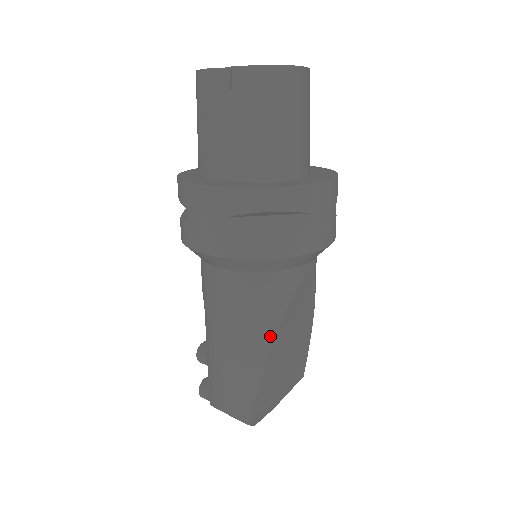
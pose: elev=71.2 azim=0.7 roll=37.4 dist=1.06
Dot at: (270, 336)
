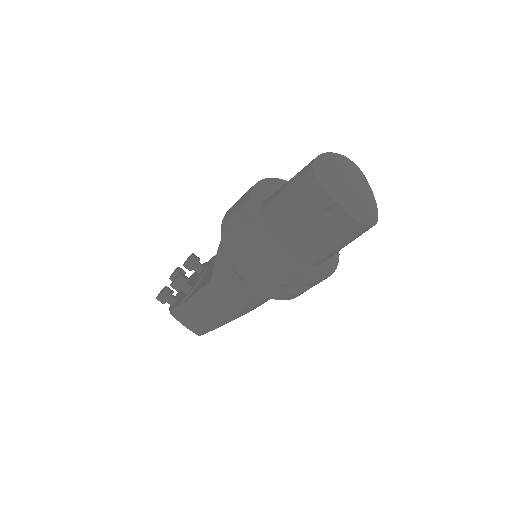
Dot at: (248, 312)
